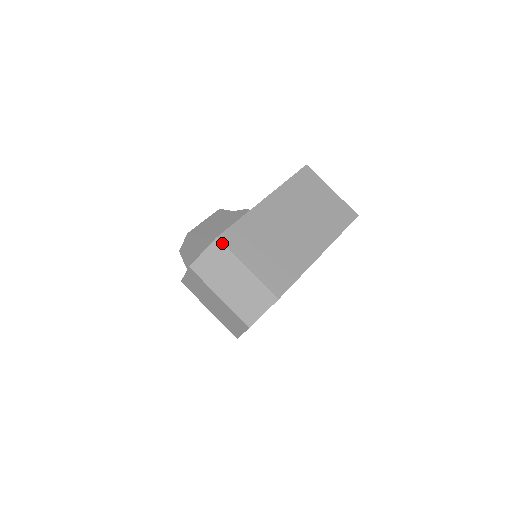
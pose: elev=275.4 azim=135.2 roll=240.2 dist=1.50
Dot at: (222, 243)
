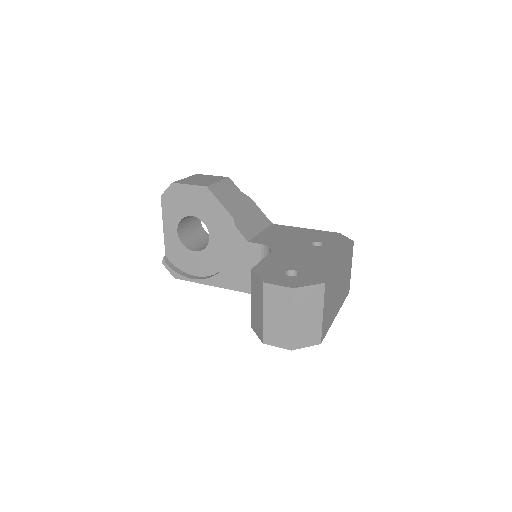
Dot at: (325, 289)
